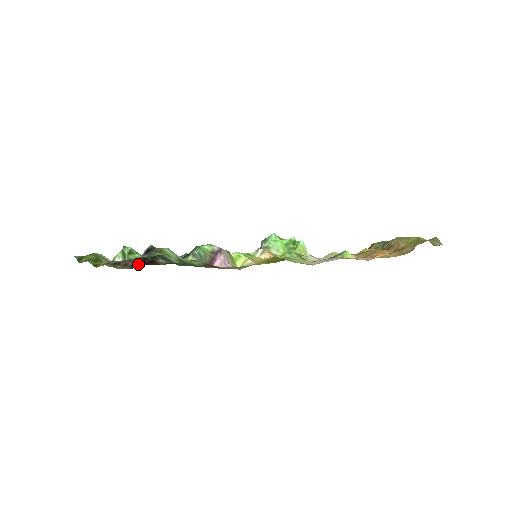
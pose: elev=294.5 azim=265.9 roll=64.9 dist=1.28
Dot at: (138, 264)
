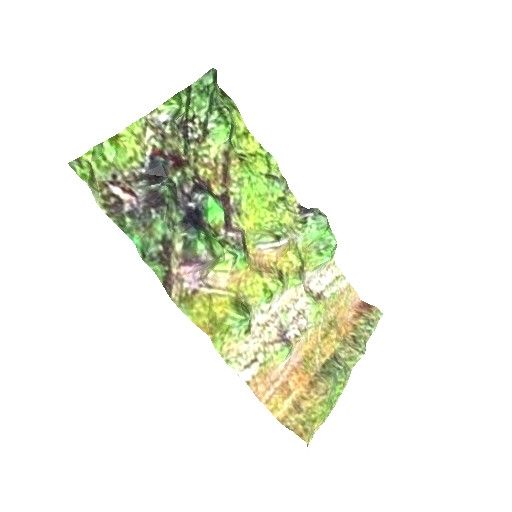
Dot at: (146, 182)
